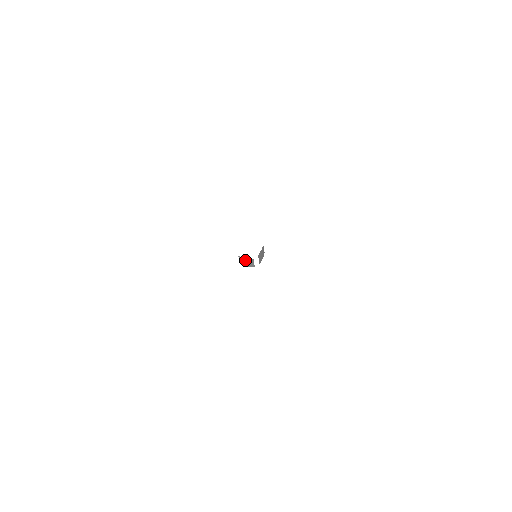
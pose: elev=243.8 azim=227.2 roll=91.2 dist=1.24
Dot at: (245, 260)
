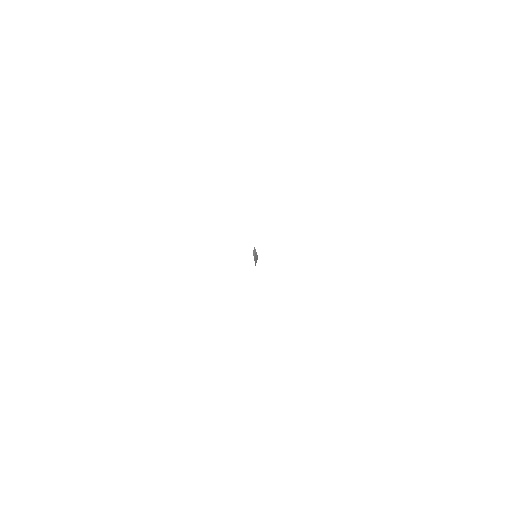
Dot at: (256, 254)
